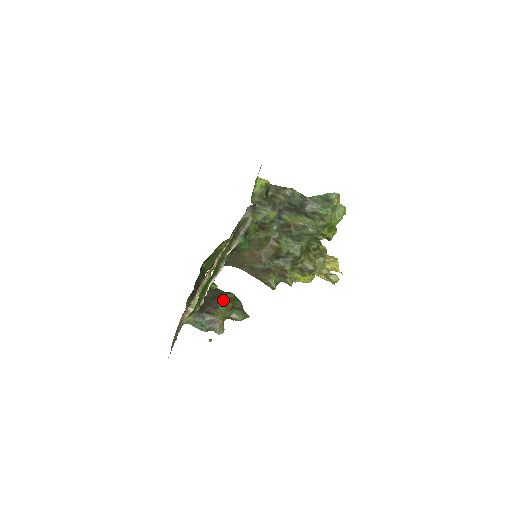
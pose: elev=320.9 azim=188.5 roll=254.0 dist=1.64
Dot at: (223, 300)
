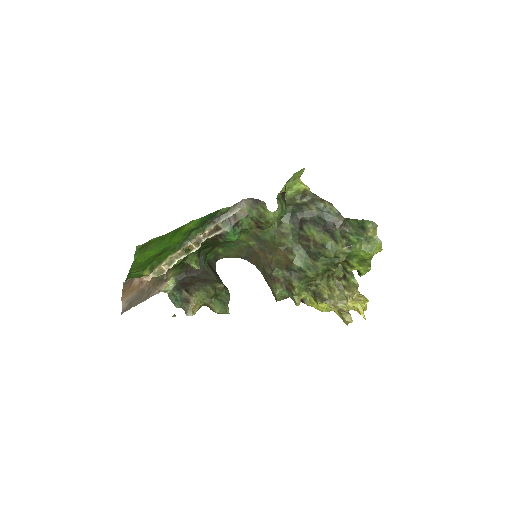
Dot at: (208, 286)
